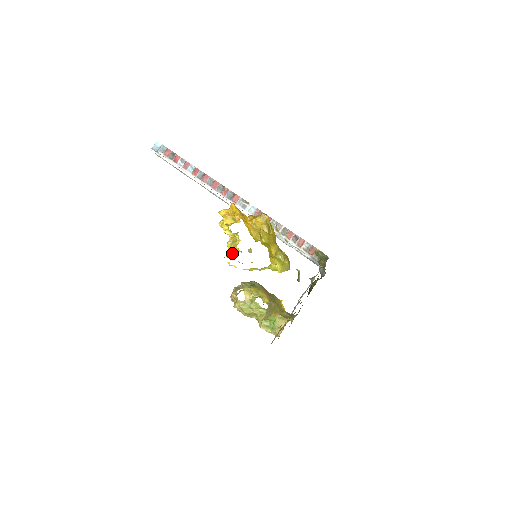
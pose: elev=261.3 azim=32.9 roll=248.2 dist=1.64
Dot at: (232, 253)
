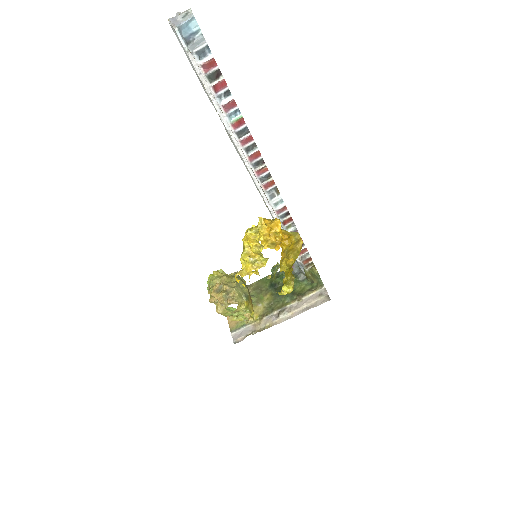
Dot at: (248, 273)
